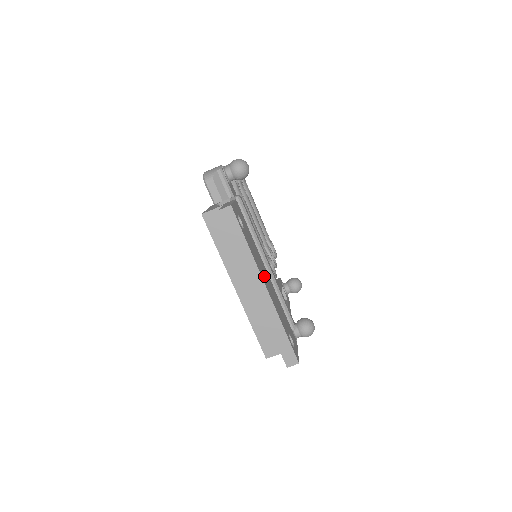
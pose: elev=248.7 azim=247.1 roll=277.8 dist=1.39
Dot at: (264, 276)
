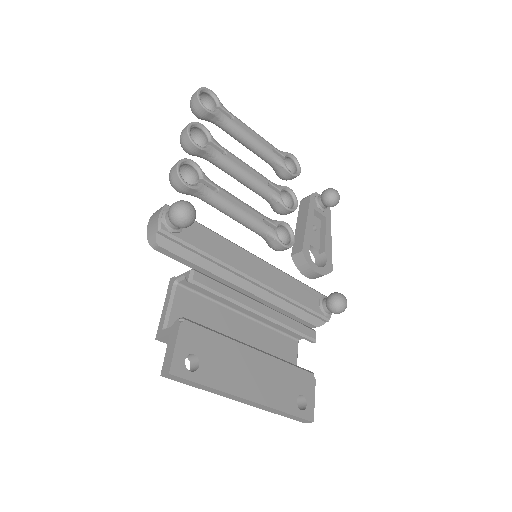
Dot at: (246, 380)
